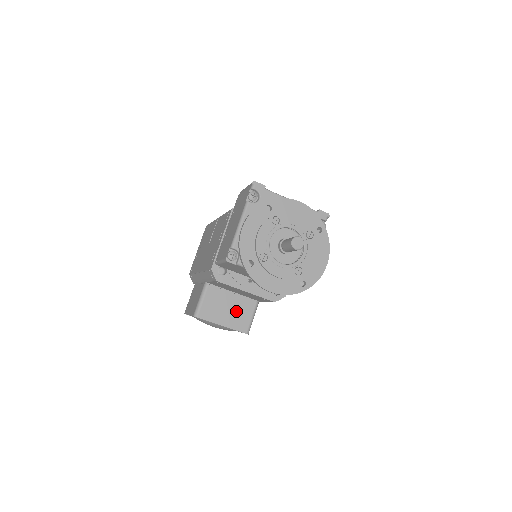
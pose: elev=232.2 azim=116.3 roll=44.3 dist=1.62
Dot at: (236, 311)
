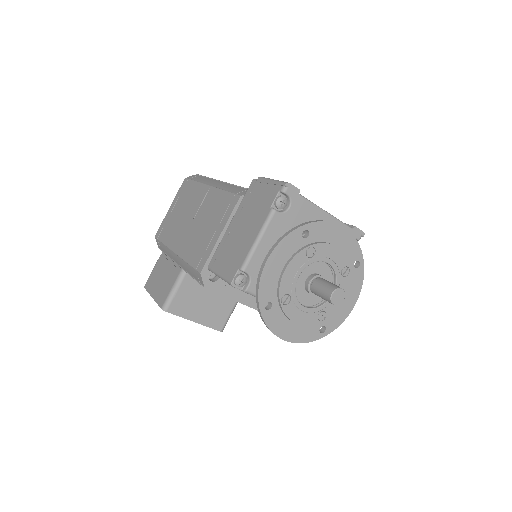
Dot at: (214, 306)
